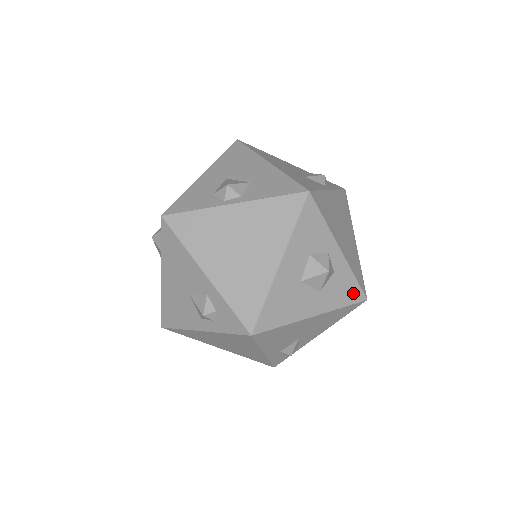
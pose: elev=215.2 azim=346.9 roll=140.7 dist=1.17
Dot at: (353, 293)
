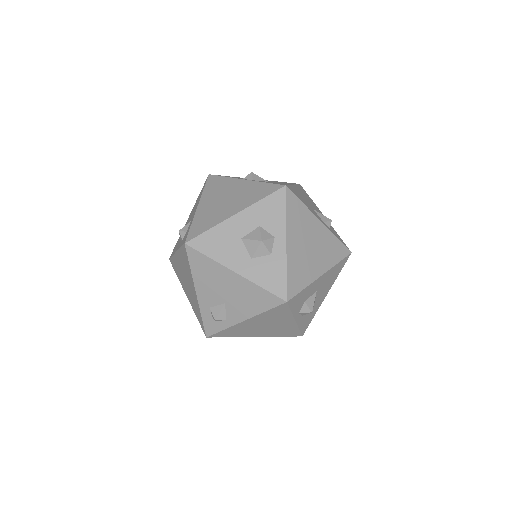
Dot at: (278, 285)
